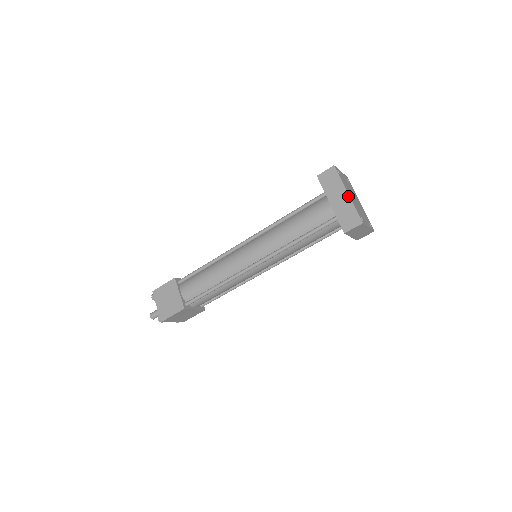
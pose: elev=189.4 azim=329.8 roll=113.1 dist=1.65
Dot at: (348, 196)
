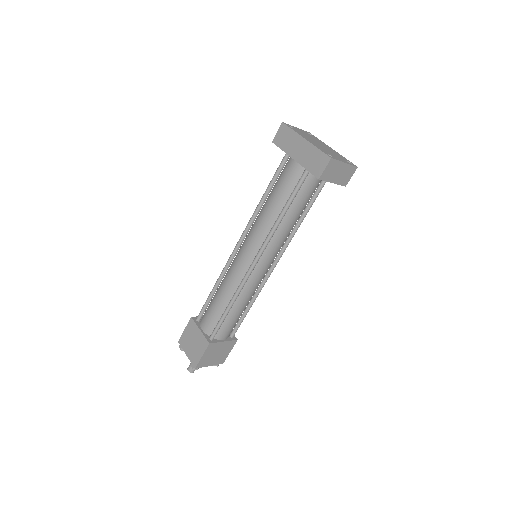
Dot at: (306, 141)
